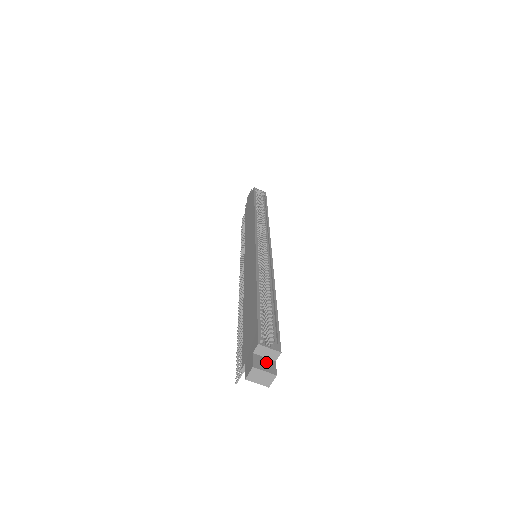
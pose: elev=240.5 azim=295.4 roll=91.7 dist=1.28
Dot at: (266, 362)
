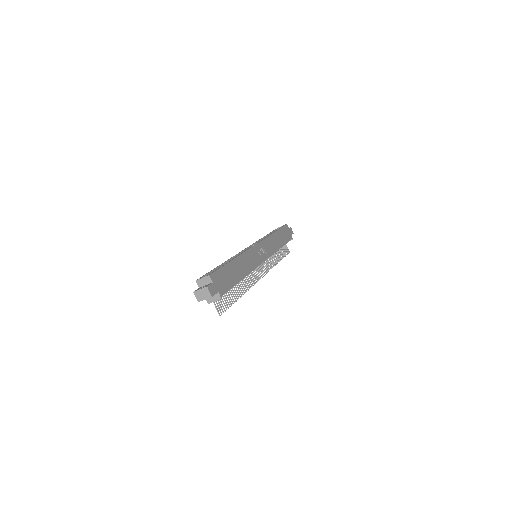
Dot at: (205, 286)
